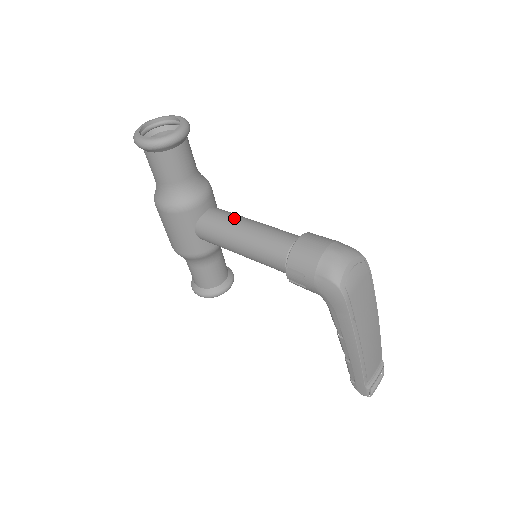
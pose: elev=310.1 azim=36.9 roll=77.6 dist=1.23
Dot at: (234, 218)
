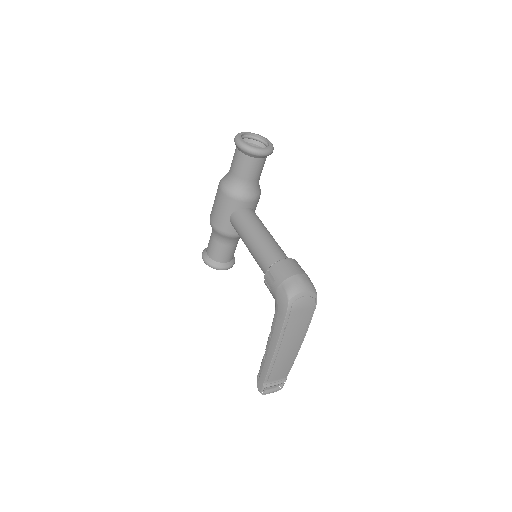
Dot at: (259, 223)
